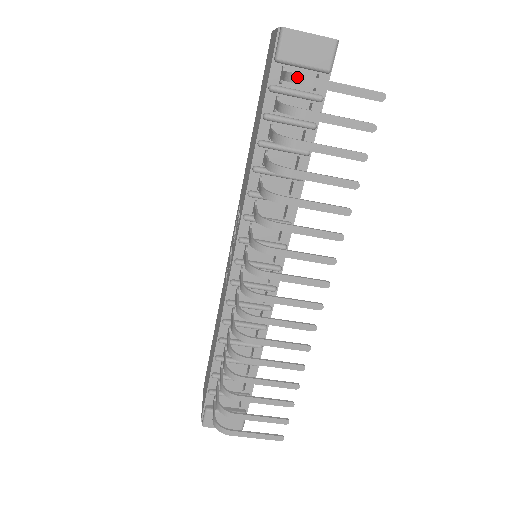
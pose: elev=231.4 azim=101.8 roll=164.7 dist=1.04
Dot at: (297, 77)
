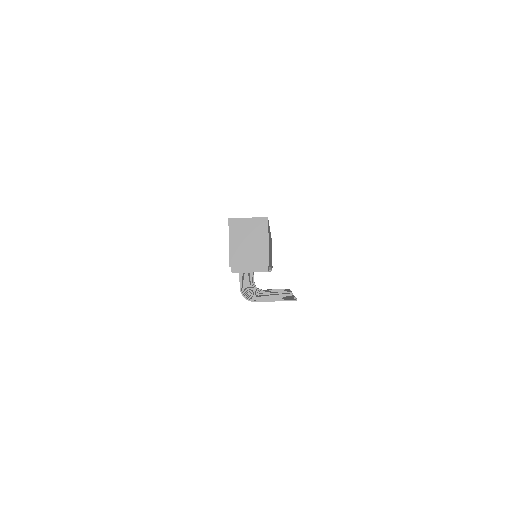
Dot at: (246, 299)
